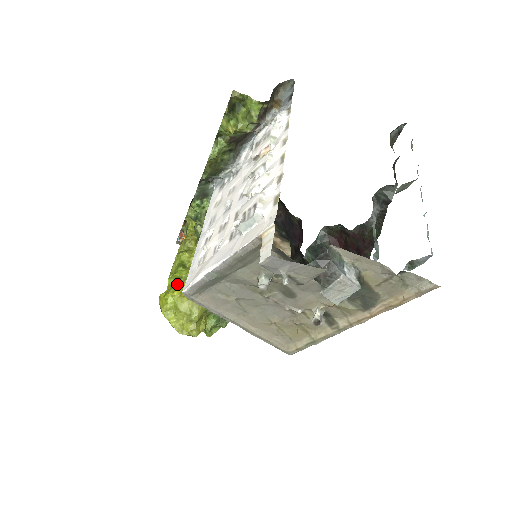
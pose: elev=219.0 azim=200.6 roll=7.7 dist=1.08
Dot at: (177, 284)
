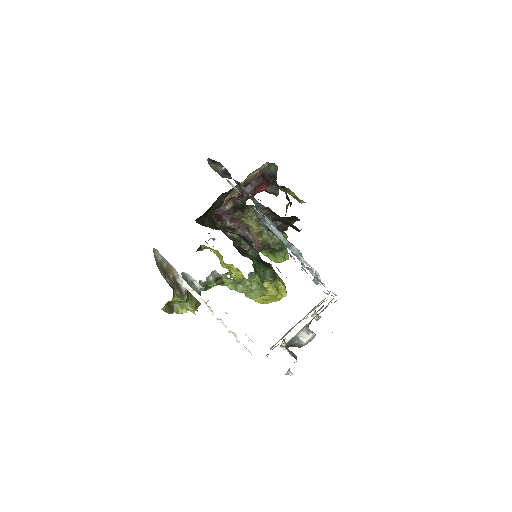
Dot at: occluded
